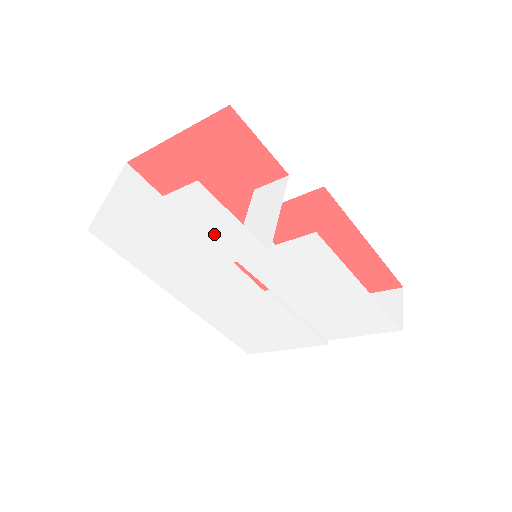
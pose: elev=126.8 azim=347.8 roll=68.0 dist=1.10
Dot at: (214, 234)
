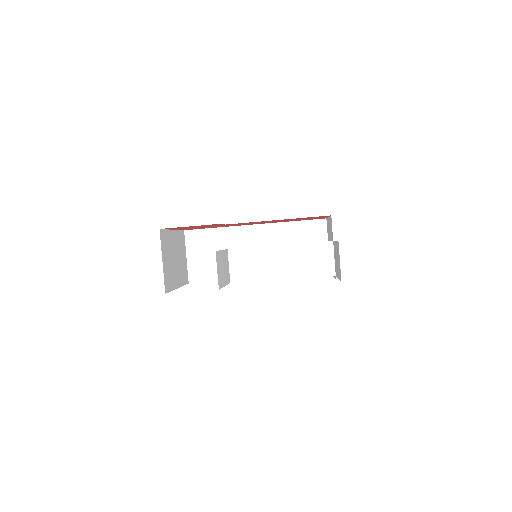
Dot at: occluded
